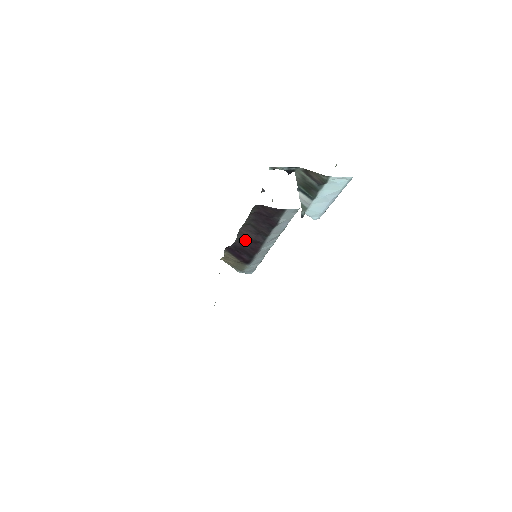
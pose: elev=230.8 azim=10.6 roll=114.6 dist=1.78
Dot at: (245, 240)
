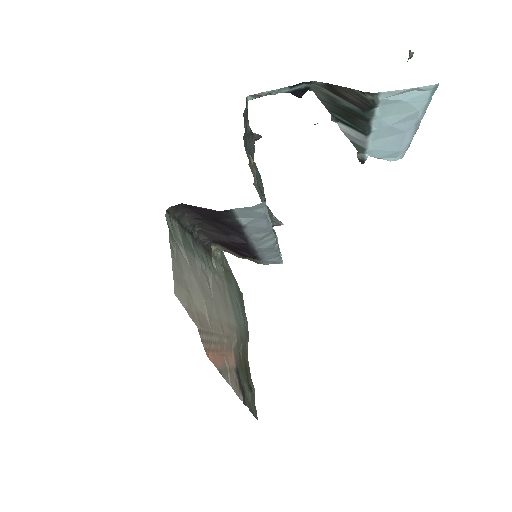
Dot at: occluded
